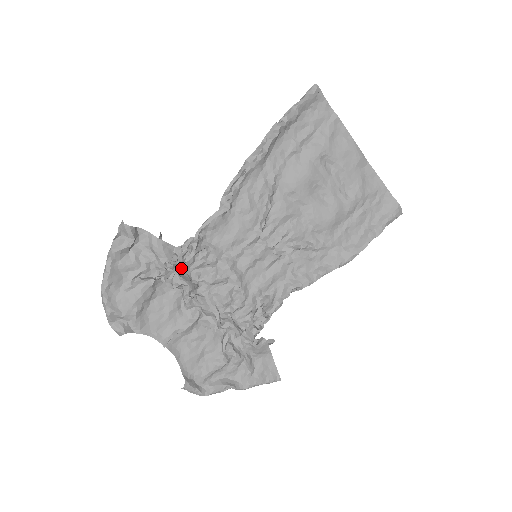
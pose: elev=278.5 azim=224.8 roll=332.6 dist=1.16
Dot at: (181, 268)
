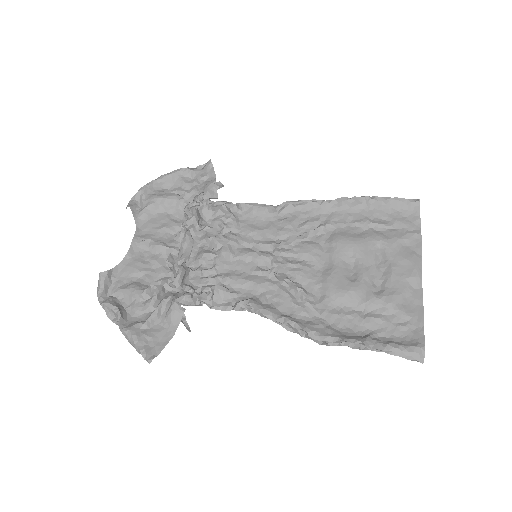
Dot at: (205, 209)
